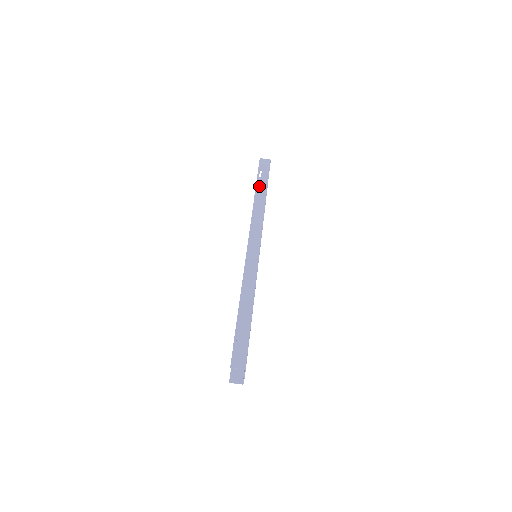
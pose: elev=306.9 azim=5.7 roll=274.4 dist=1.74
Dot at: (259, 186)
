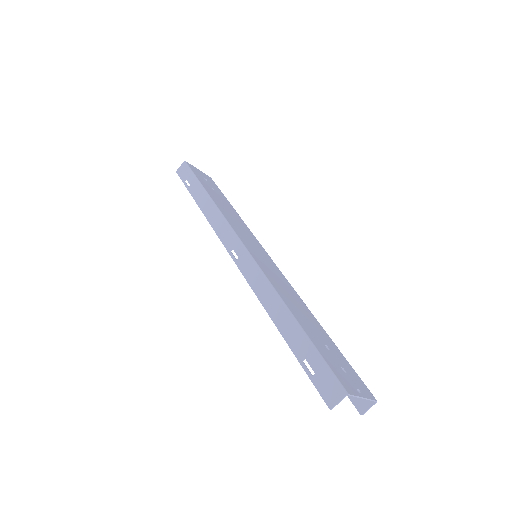
Dot at: (195, 194)
